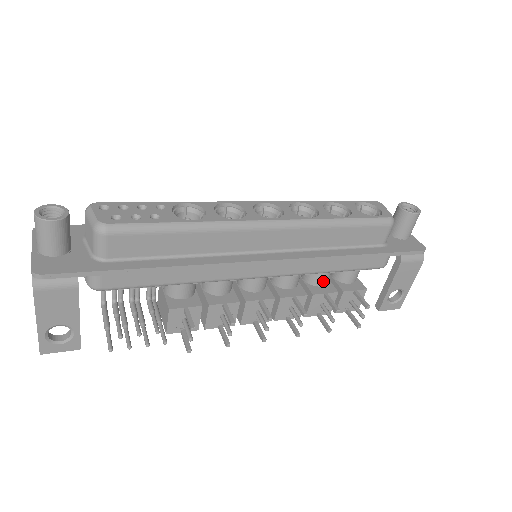
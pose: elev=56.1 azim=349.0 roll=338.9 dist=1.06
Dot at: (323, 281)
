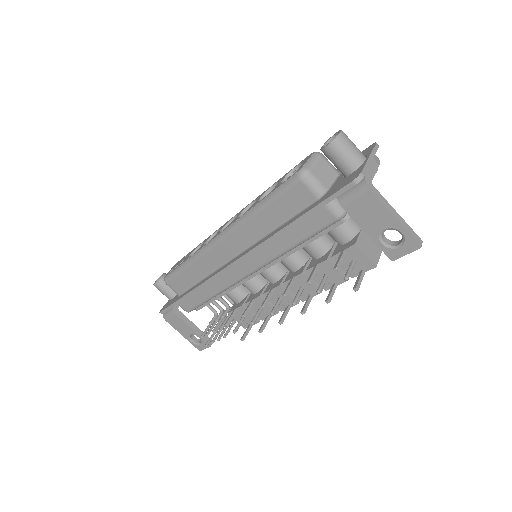
Dot at: (316, 253)
